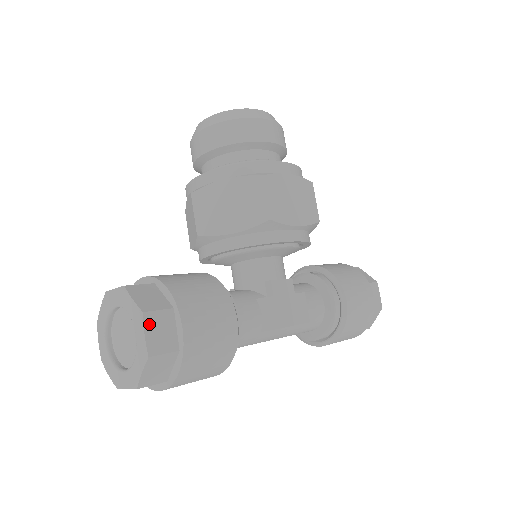
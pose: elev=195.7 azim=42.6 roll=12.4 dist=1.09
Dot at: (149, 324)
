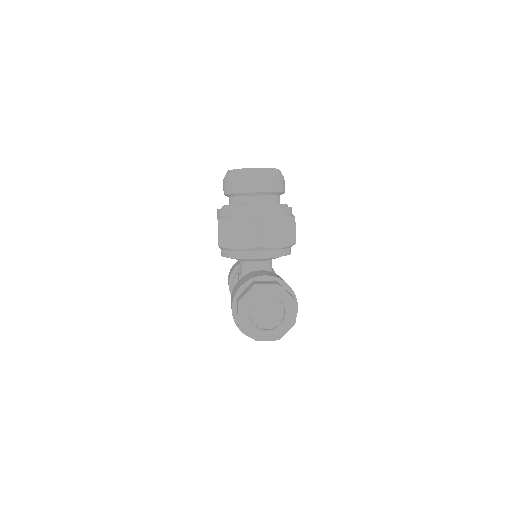
Dot at: (295, 306)
